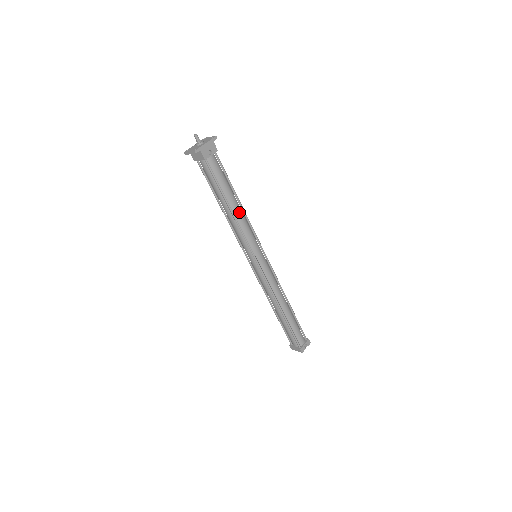
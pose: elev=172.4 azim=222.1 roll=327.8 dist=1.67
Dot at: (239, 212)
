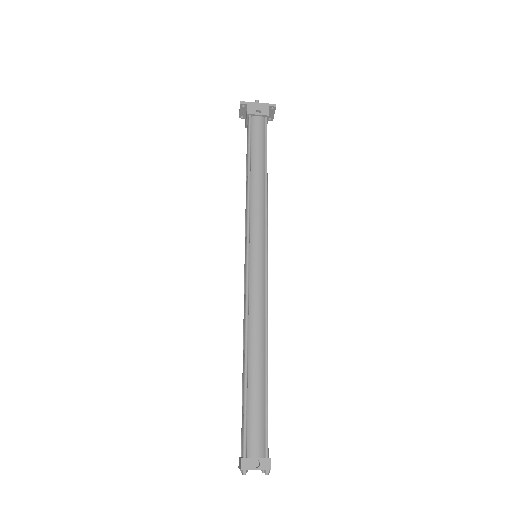
Dot at: (258, 183)
